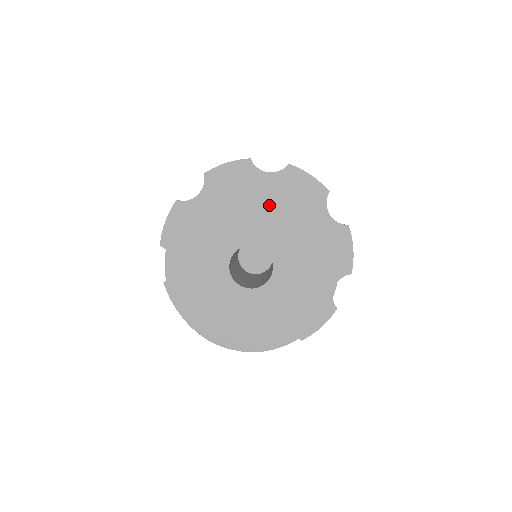
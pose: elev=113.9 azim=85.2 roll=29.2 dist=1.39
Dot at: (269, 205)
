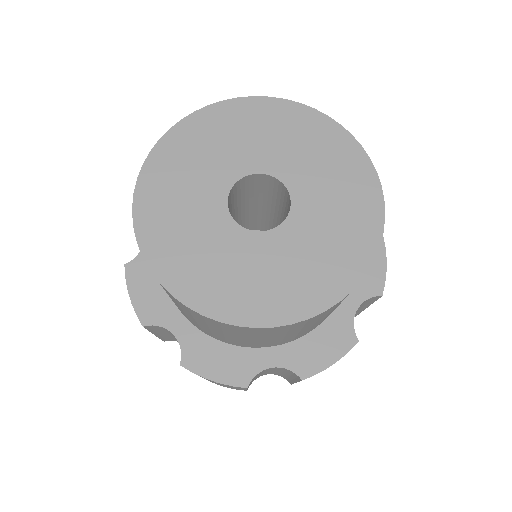
Dot at: (297, 130)
